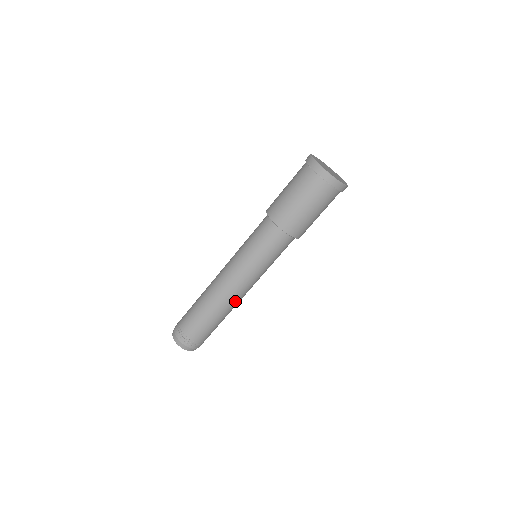
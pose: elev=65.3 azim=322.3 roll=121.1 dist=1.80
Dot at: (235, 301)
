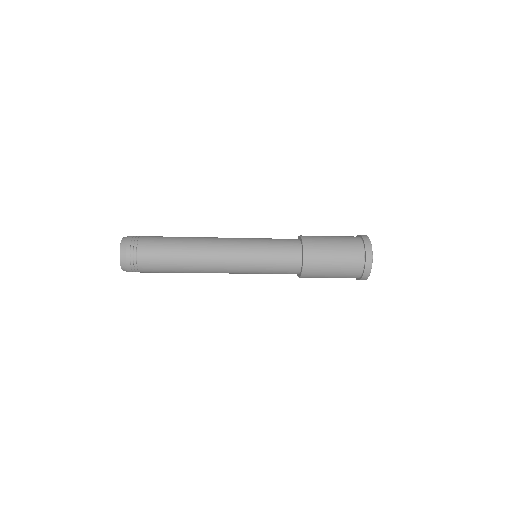
Dot at: occluded
